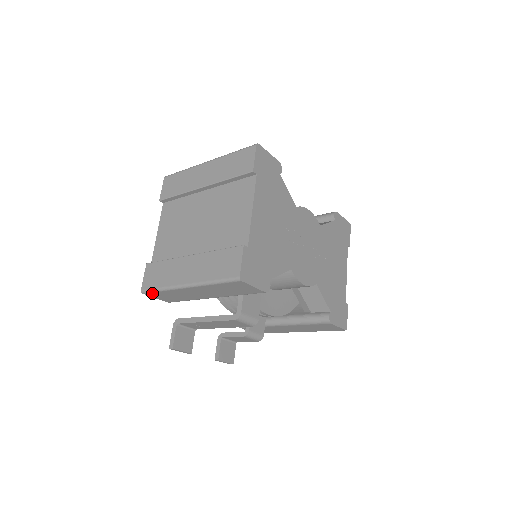
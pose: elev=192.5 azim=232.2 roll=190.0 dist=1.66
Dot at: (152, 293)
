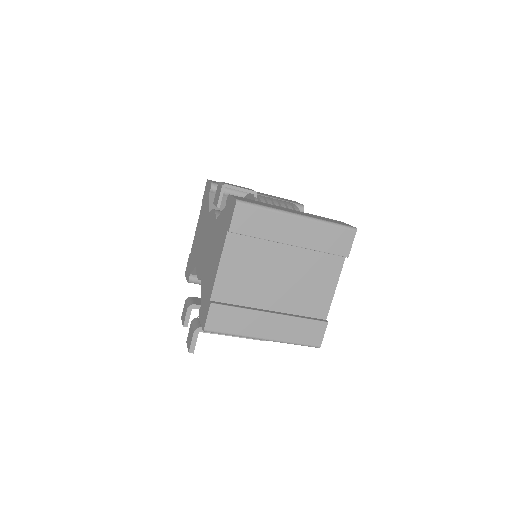
Dot at: (214, 332)
